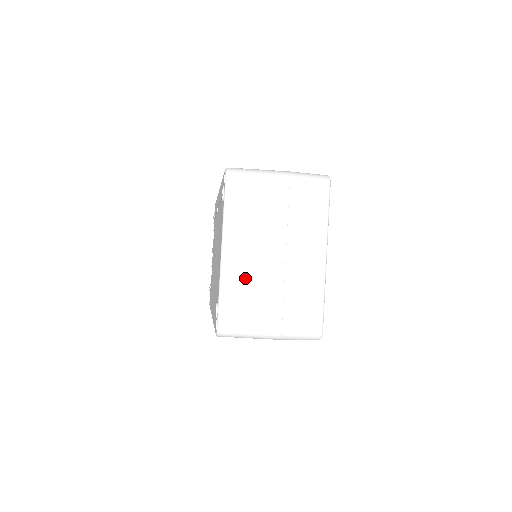
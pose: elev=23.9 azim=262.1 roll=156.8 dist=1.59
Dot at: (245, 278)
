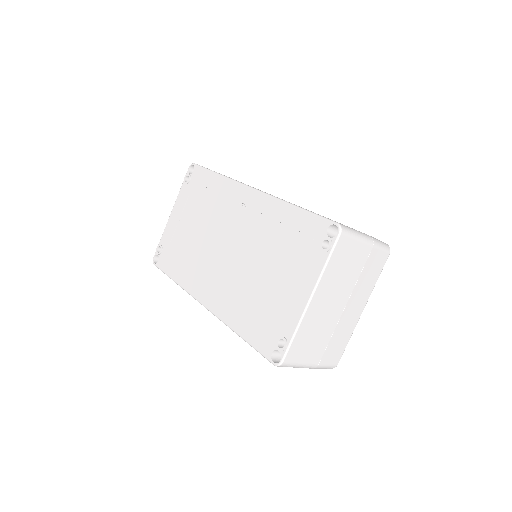
Dot at: (315, 323)
